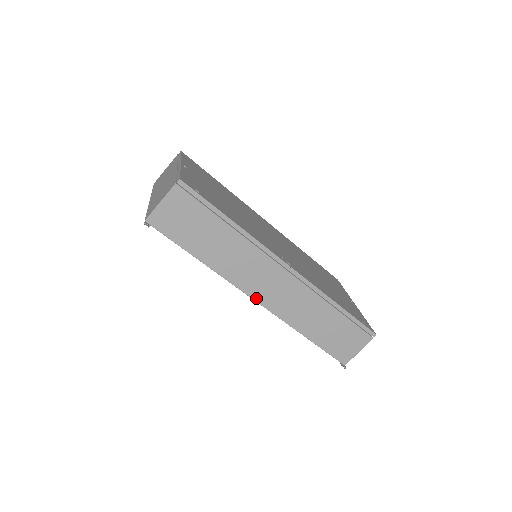
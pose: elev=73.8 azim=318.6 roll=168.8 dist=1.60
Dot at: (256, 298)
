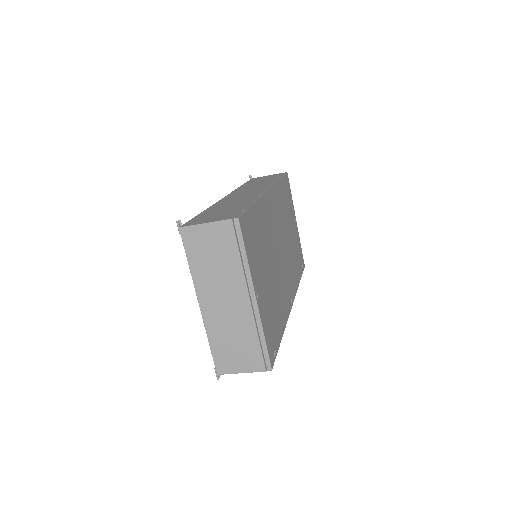
Dot at: occluded
